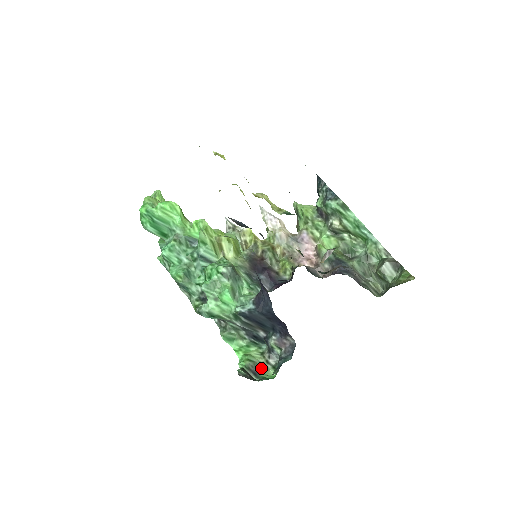
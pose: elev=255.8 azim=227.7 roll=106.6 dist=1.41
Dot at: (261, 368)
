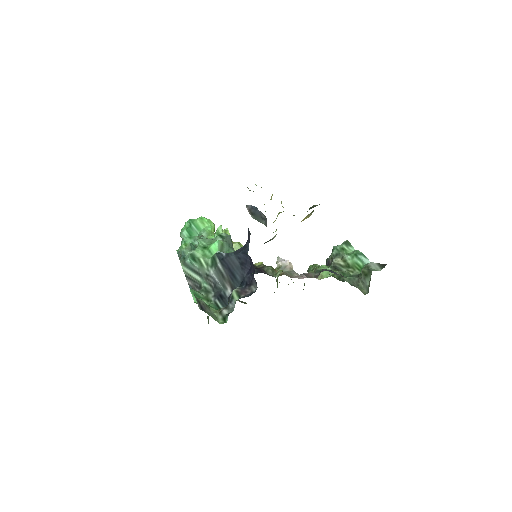
Dot at: (211, 313)
